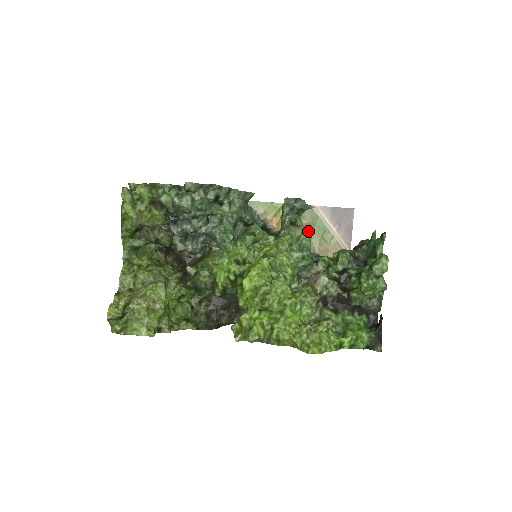
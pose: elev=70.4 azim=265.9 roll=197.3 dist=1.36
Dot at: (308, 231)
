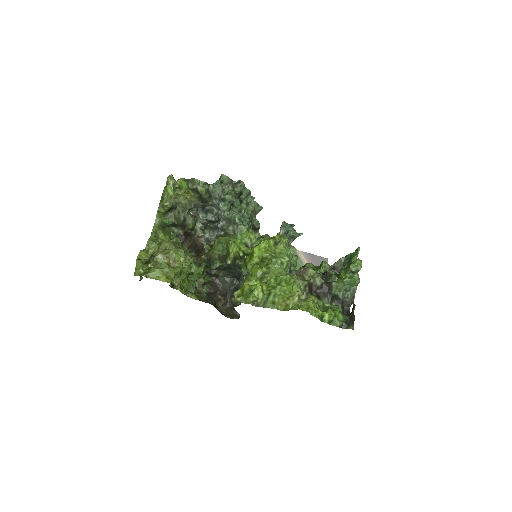
Dot at: (295, 255)
